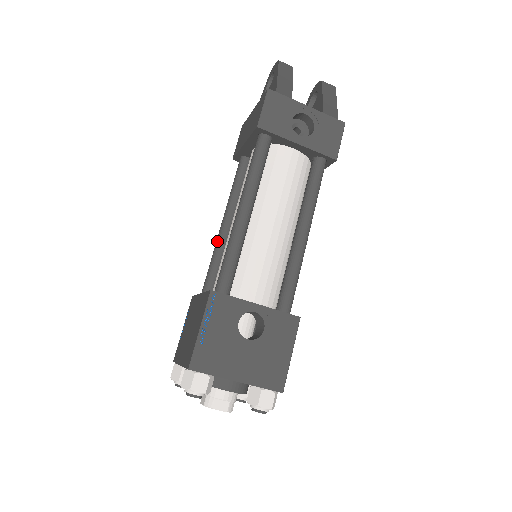
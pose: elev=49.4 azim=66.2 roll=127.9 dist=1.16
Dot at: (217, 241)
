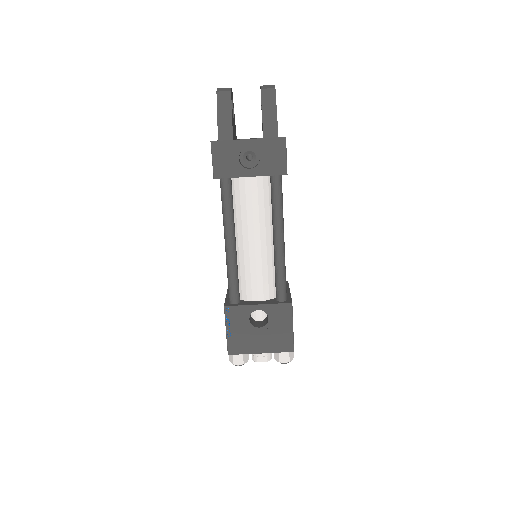
Dot at: occluded
